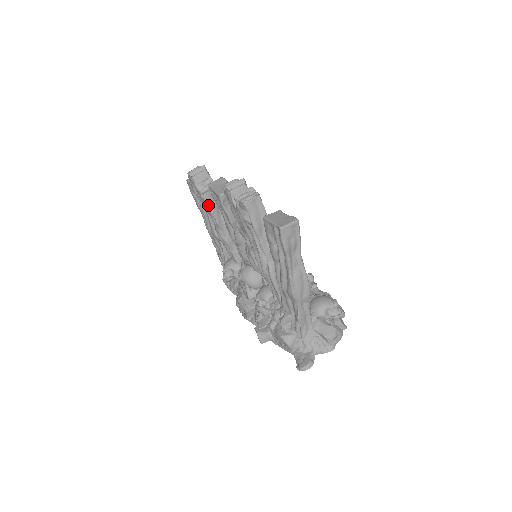
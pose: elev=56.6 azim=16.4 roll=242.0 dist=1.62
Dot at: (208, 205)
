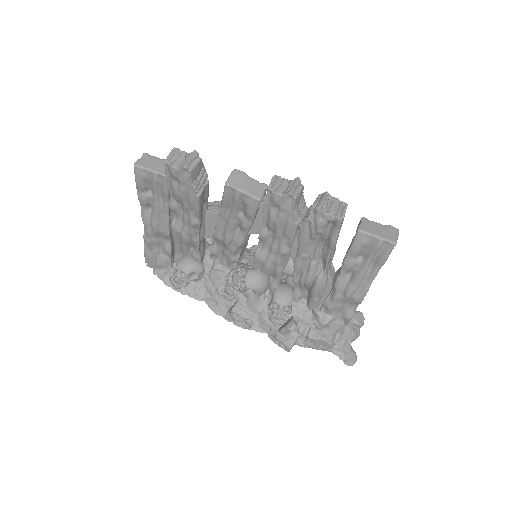
Dot at: (200, 204)
